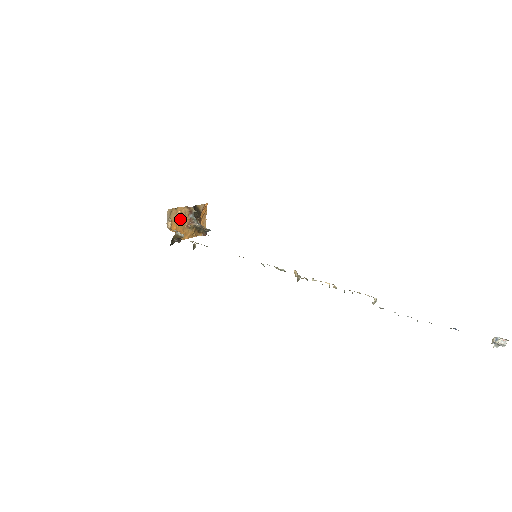
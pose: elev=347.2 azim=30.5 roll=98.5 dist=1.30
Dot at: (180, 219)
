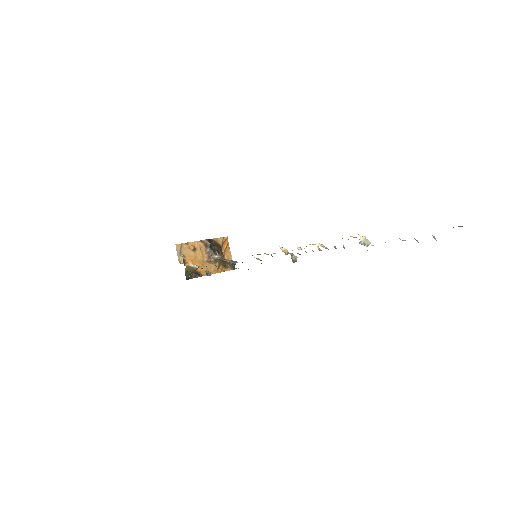
Dot at: (195, 254)
